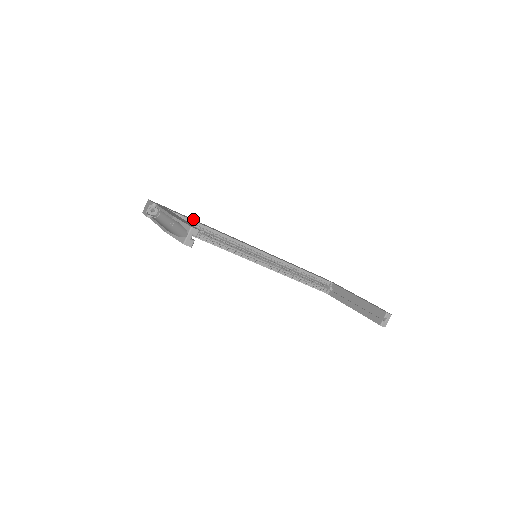
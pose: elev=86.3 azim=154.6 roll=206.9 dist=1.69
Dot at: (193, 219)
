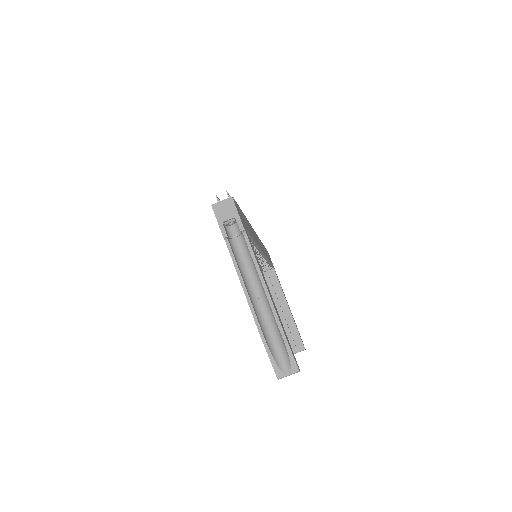
Dot at: occluded
